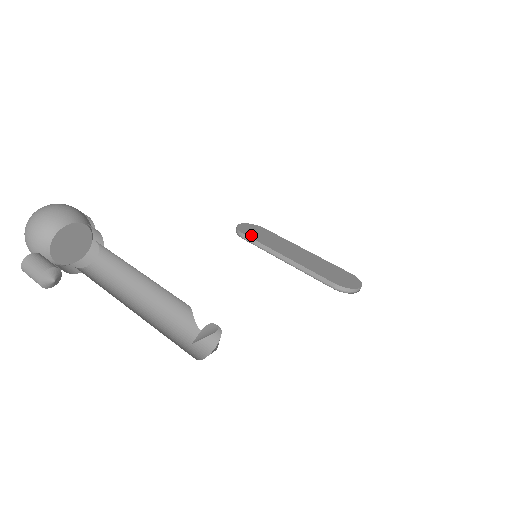
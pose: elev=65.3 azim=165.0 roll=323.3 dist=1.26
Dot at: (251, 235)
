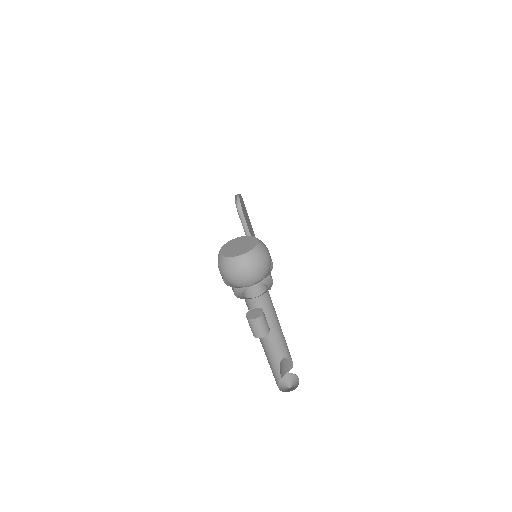
Dot at: (245, 217)
